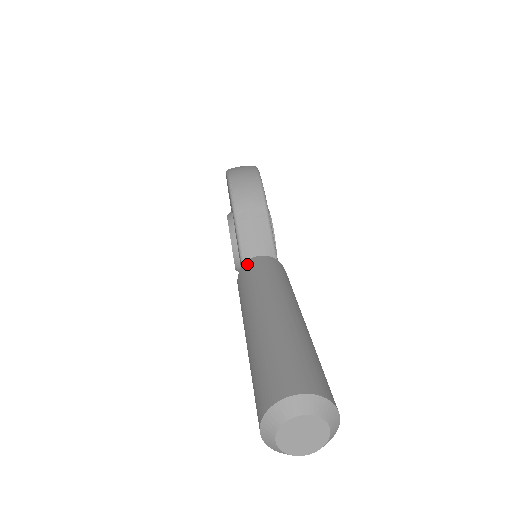
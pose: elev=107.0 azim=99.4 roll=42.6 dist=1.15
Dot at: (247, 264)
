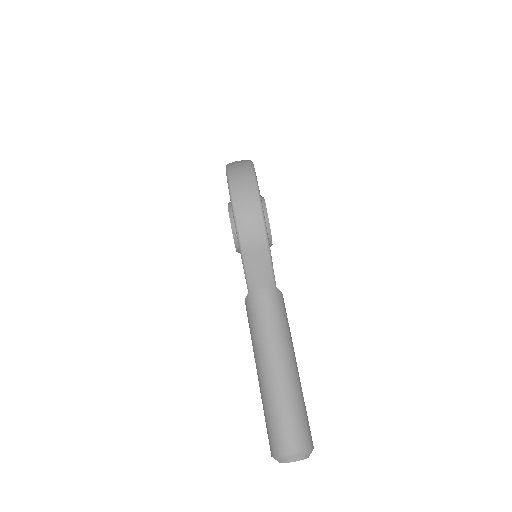
Dot at: (253, 297)
